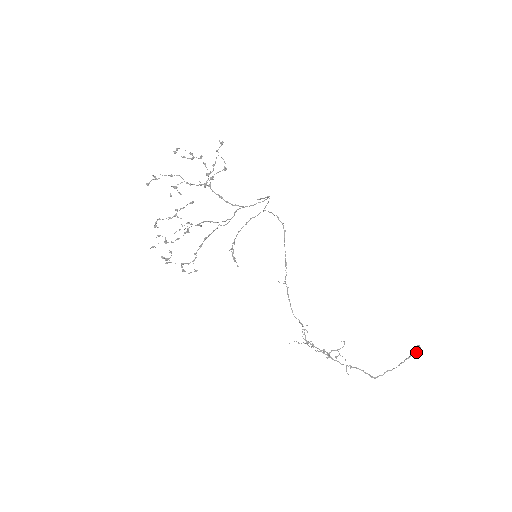
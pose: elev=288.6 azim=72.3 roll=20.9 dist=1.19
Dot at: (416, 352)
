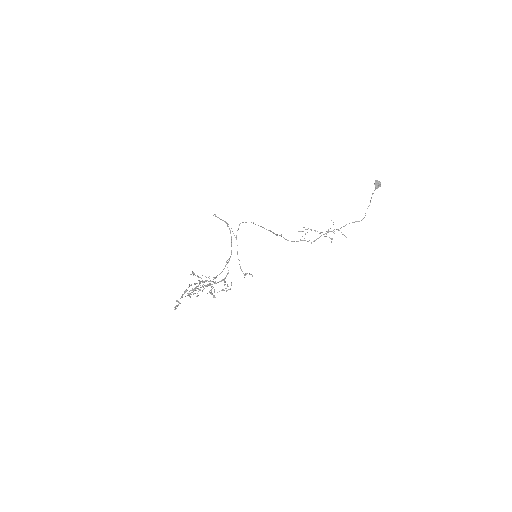
Dot at: occluded
